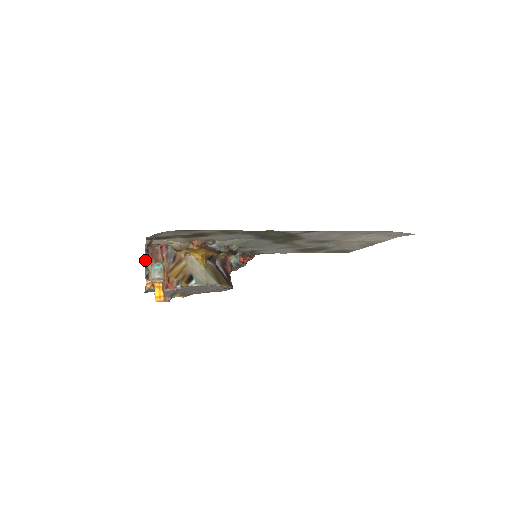
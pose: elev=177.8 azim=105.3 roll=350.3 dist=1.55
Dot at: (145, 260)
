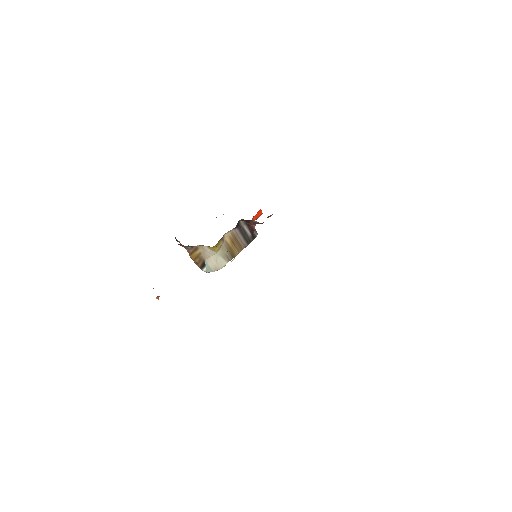
Dot at: (175, 238)
